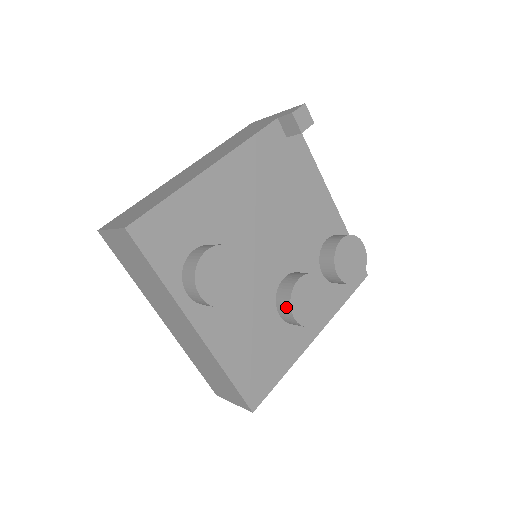
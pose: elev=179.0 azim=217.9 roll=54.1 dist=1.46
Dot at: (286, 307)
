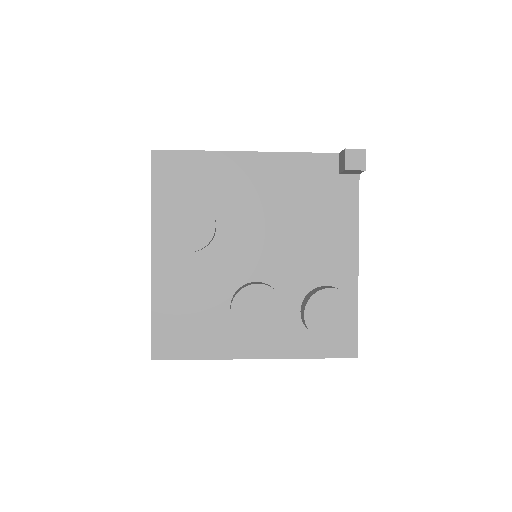
Dot at: occluded
